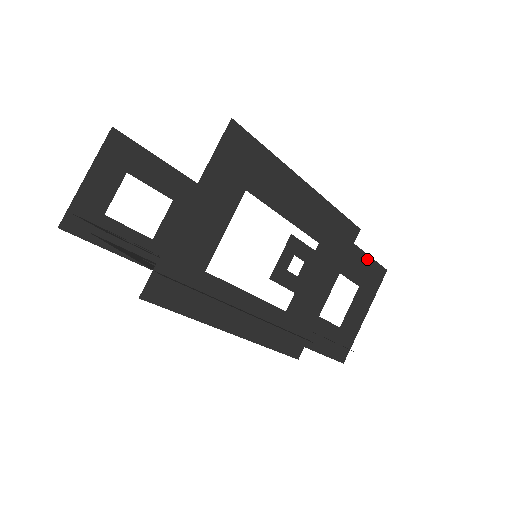
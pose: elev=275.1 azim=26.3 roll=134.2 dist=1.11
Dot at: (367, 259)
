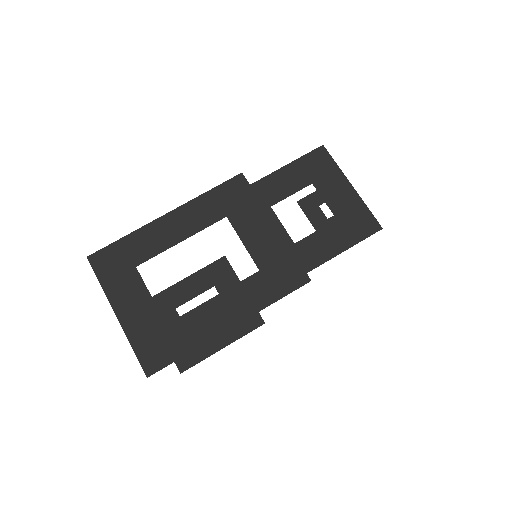
Dot at: (292, 166)
